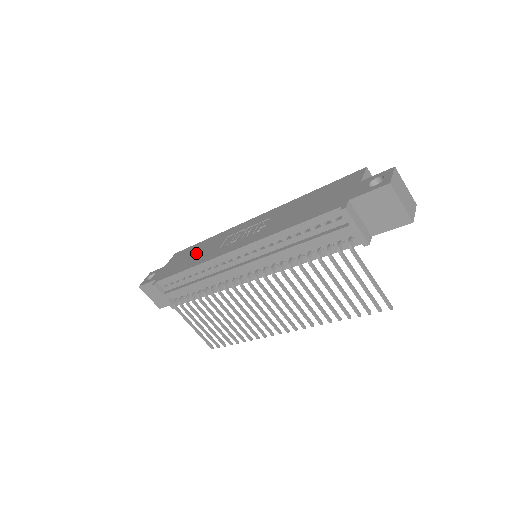
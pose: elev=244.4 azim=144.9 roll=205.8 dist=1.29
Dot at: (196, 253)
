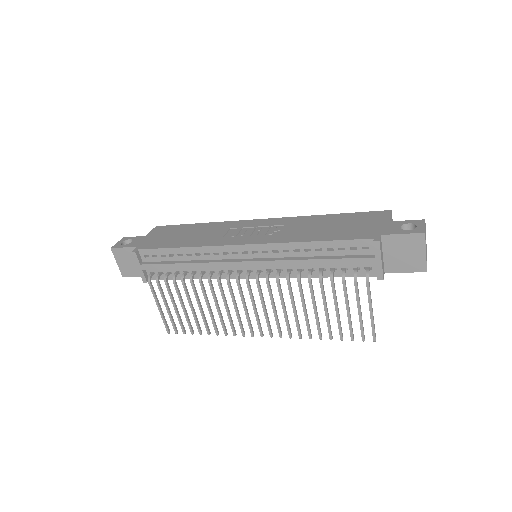
Dot at: (190, 234)
